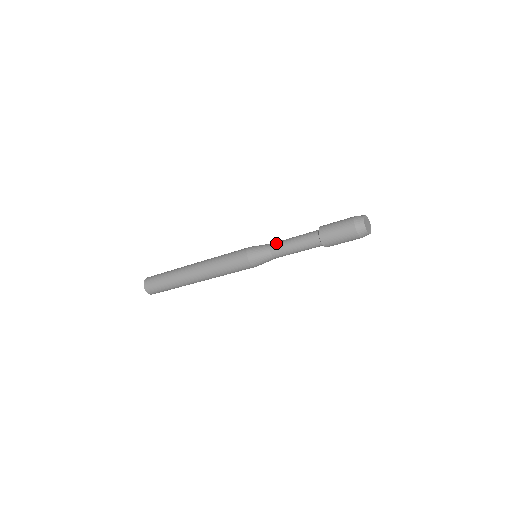
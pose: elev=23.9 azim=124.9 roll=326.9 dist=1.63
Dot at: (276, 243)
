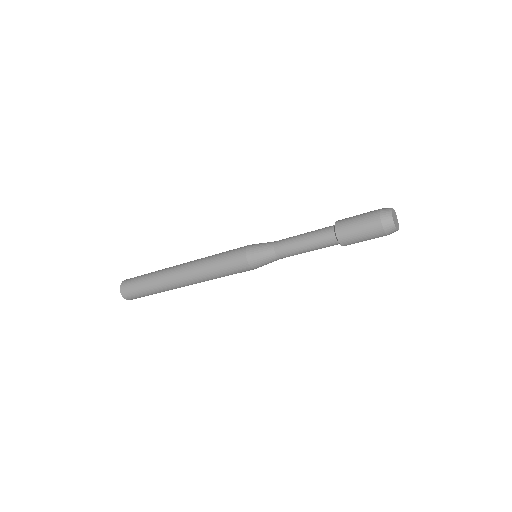
Dot at: (281, 248)
